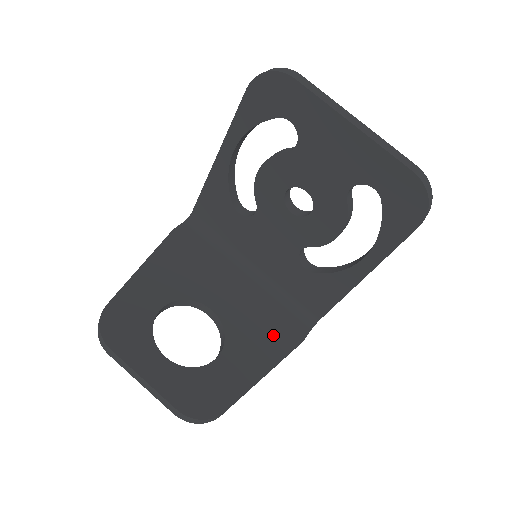
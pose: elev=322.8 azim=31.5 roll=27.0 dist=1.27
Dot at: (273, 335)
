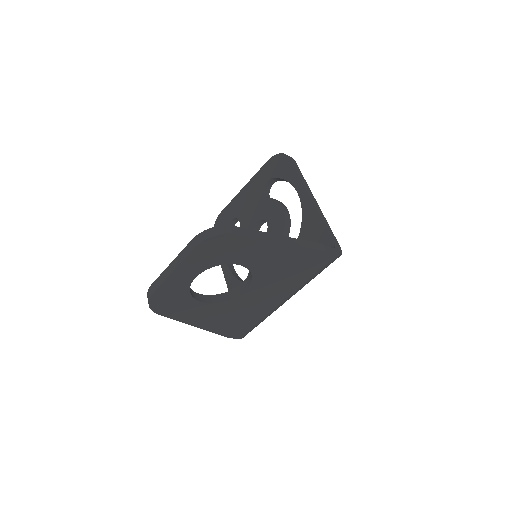
Dot at: occluded
